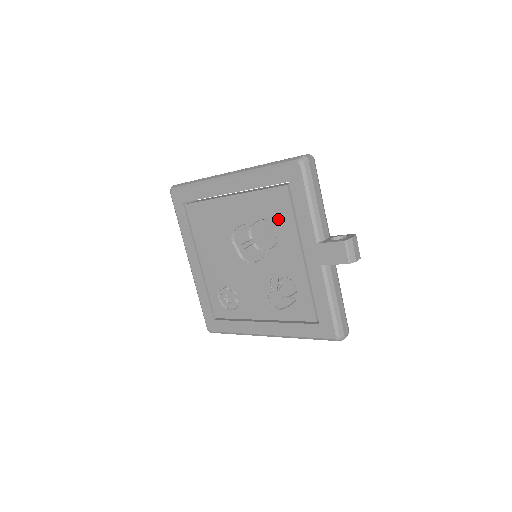
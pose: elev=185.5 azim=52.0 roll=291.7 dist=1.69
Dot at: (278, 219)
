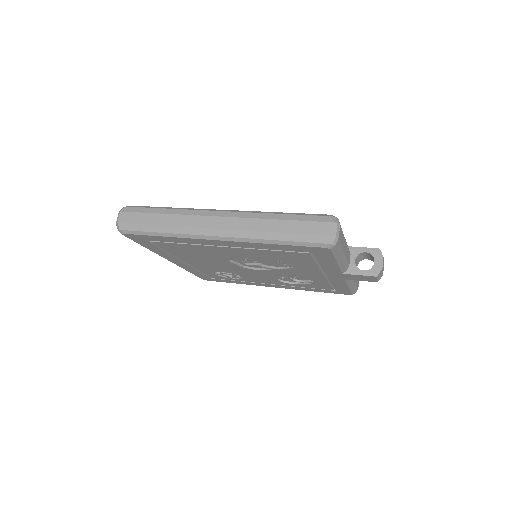
Dot at: (294, 262)
